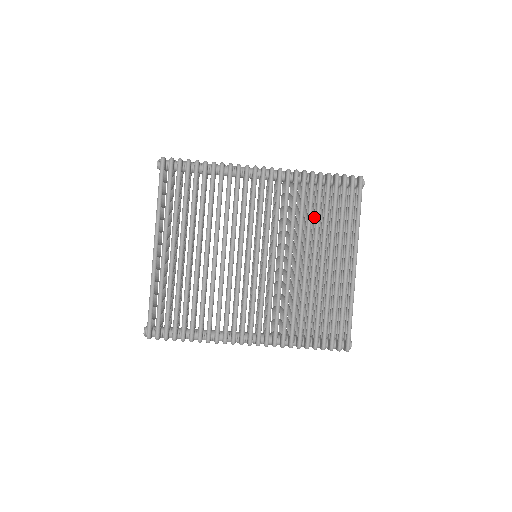
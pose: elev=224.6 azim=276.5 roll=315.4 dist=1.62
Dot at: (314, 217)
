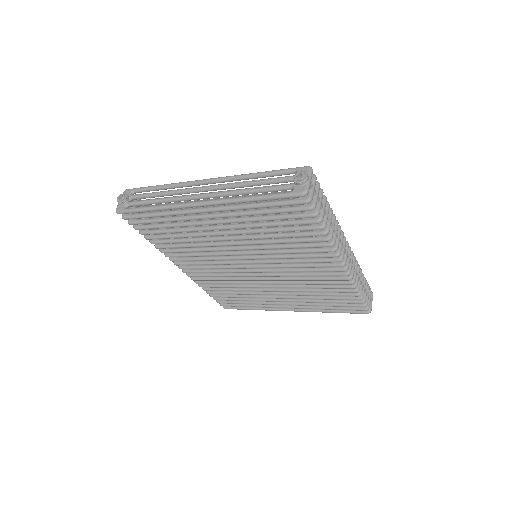
Dot at: occluded
